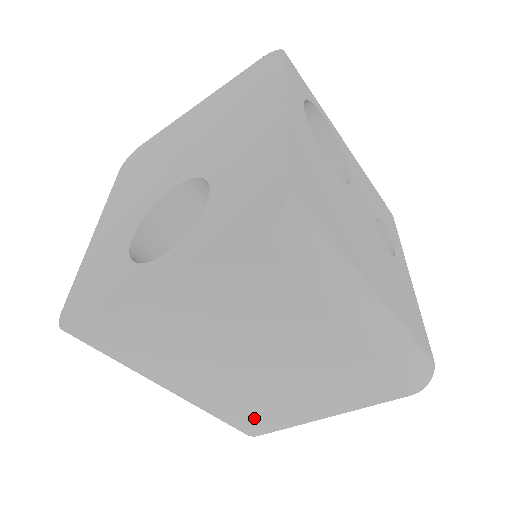
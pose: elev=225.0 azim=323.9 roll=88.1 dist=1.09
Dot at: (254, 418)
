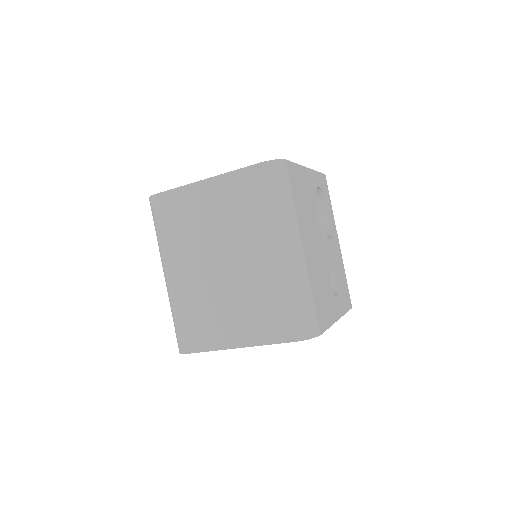
Dot at: (196, 327)
